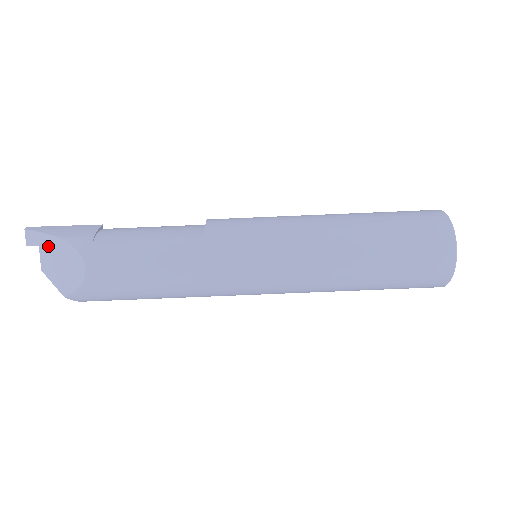
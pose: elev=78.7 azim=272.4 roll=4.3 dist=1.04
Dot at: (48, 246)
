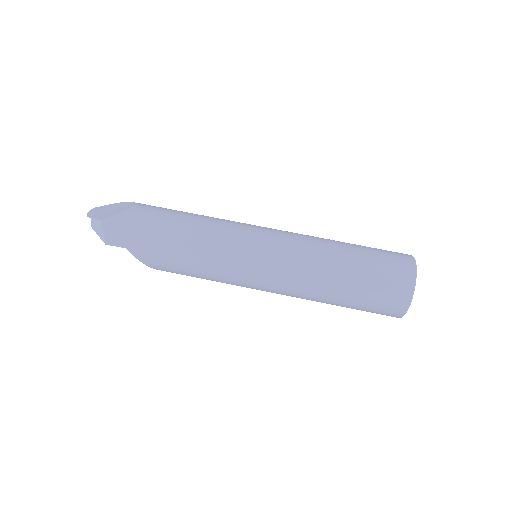
Dot at: (108, 207)
